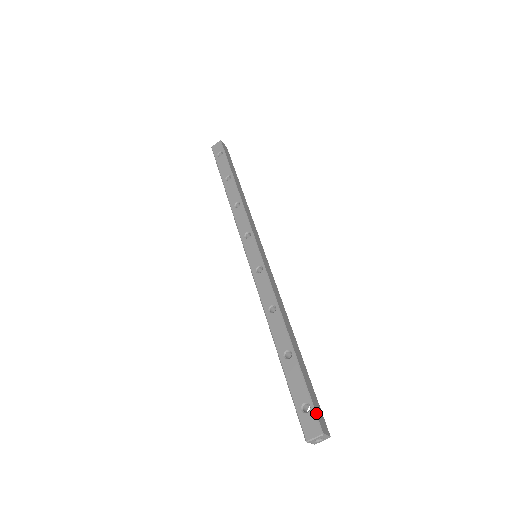
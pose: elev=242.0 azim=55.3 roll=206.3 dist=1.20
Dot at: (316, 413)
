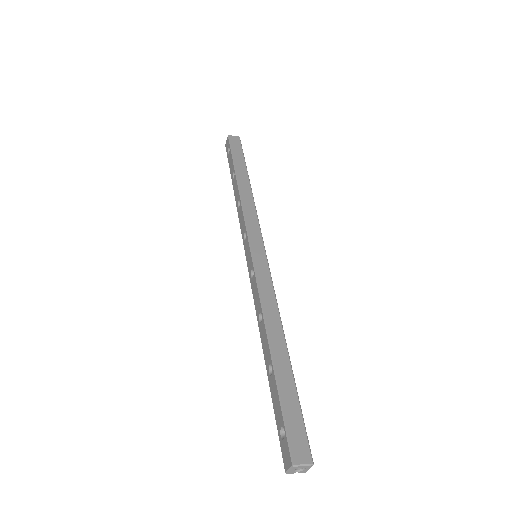
Dot at: (288, 440)
